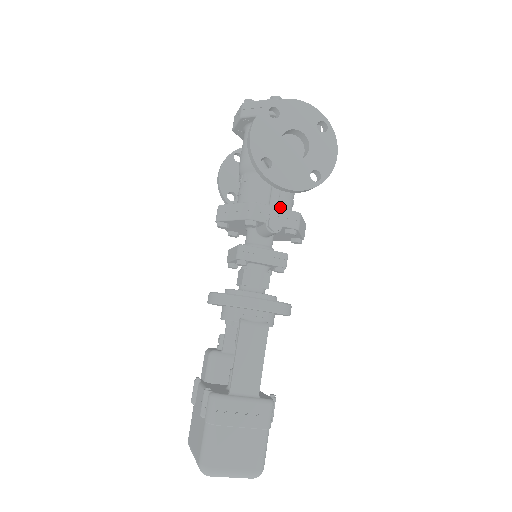
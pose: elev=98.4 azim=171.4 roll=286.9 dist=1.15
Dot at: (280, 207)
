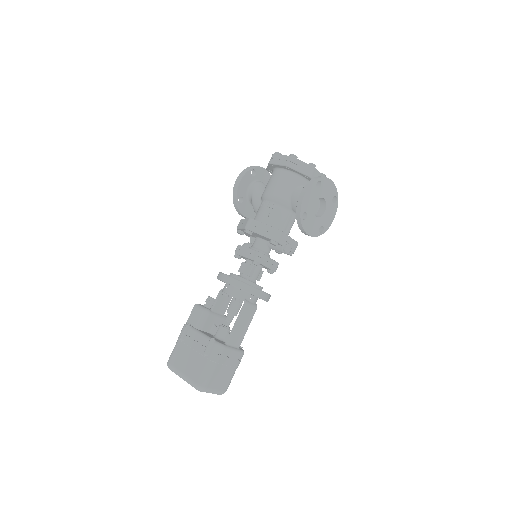
Dot at: occluded
